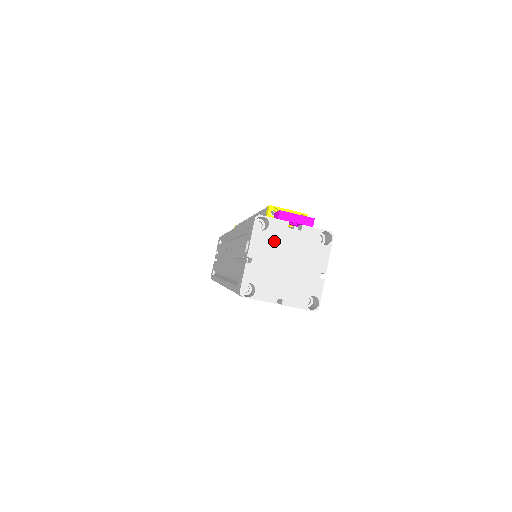
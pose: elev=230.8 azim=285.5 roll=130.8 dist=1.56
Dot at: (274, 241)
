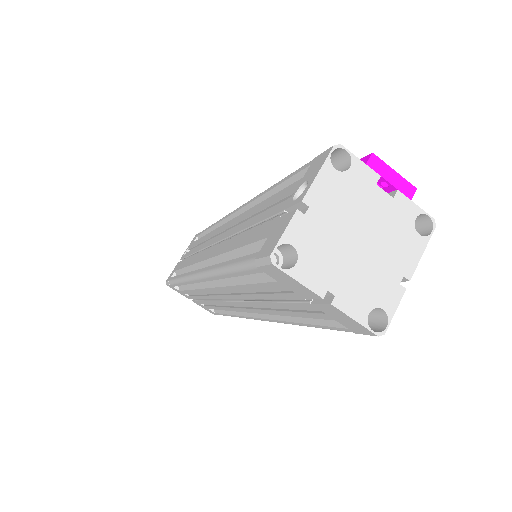
Dot at: (350, 195)
